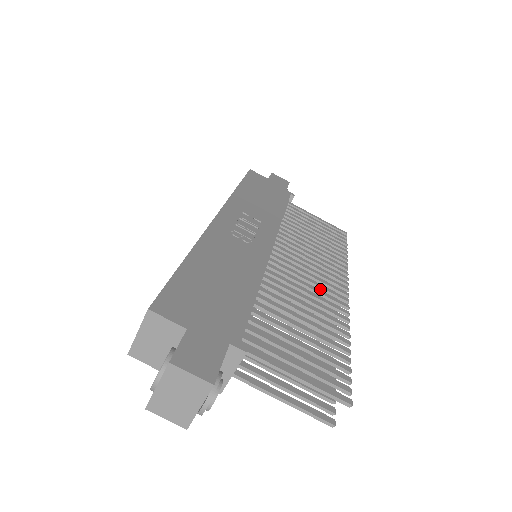
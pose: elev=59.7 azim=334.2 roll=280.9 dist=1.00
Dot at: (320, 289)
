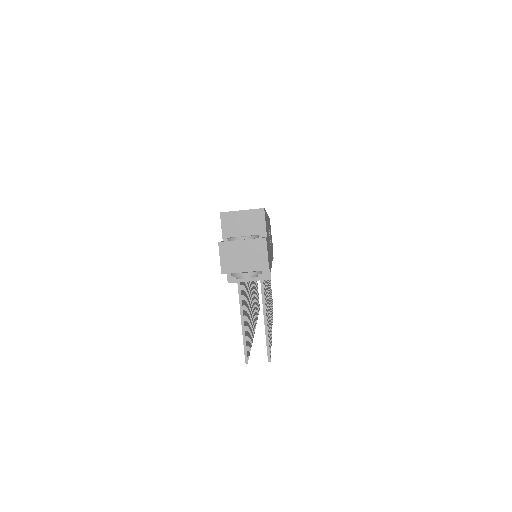
Dot at: occluded
